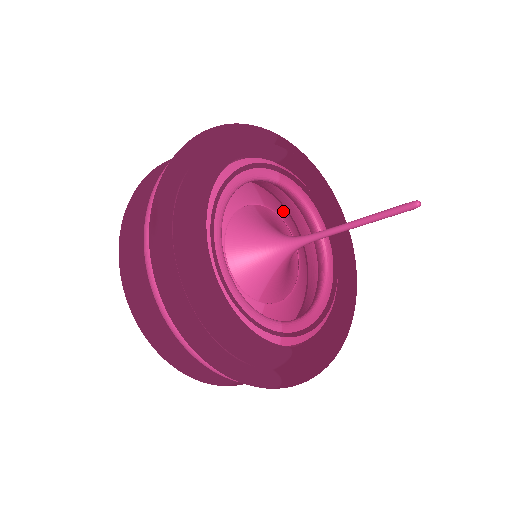
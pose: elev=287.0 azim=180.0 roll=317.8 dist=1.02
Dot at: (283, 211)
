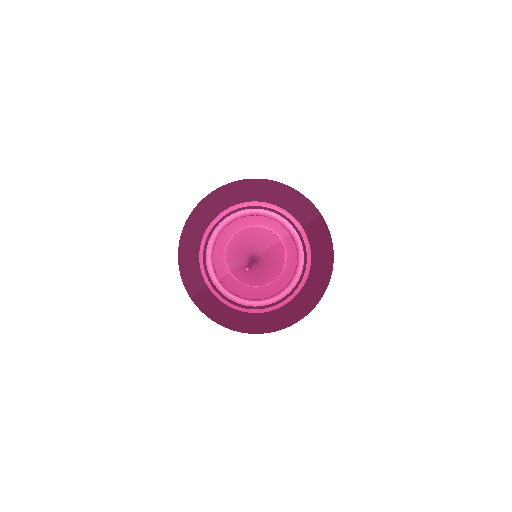
Dot at: occluded
